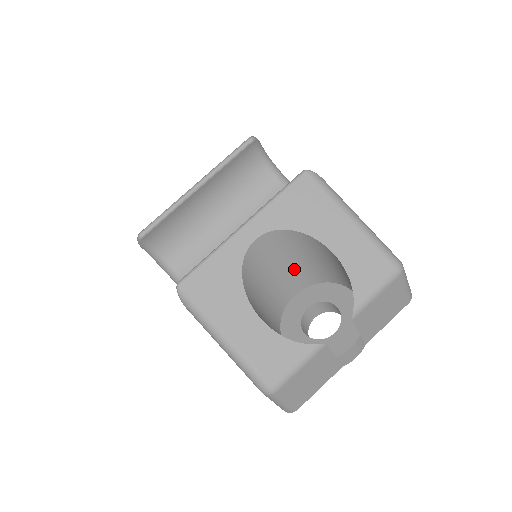
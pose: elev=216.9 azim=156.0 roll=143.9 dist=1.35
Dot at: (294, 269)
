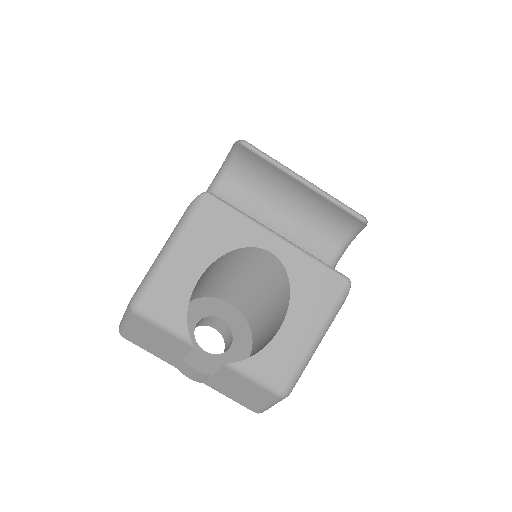
Dot at: (254, 296)
